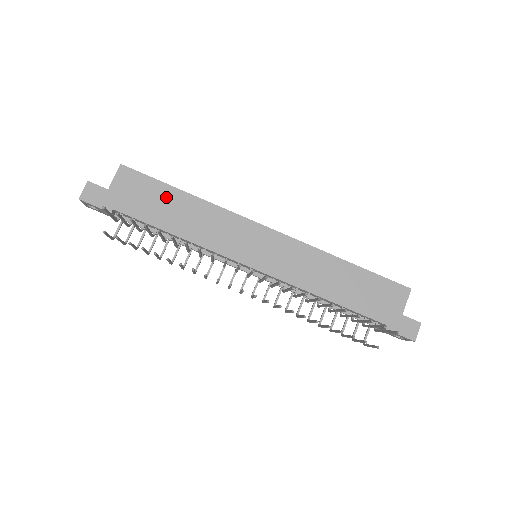
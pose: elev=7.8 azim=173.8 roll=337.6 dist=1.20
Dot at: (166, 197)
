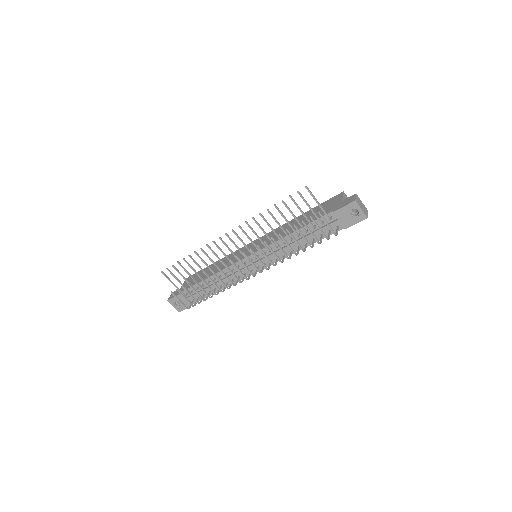
Dot at: (206, 271)
